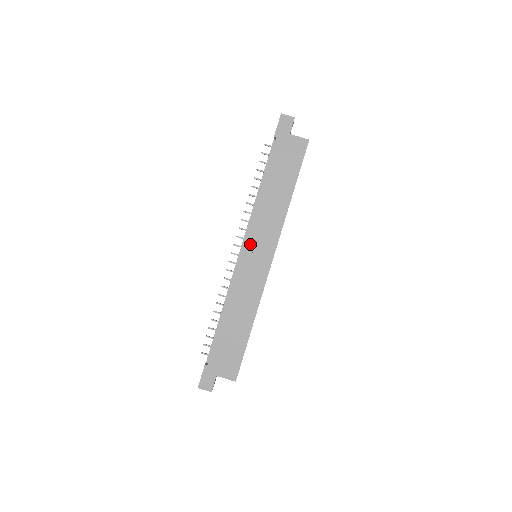
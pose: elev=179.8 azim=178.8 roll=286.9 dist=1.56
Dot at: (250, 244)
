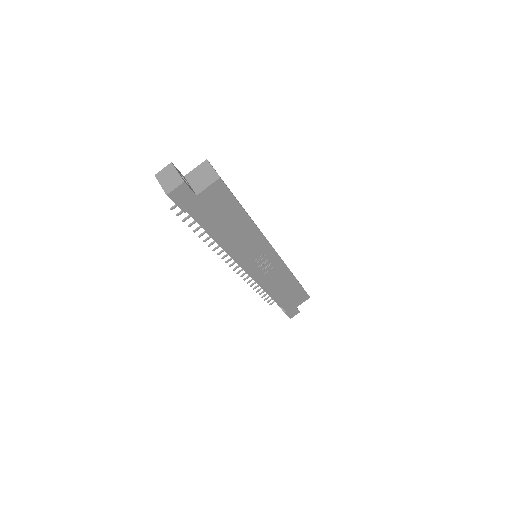
Dot at: (250, 266)
